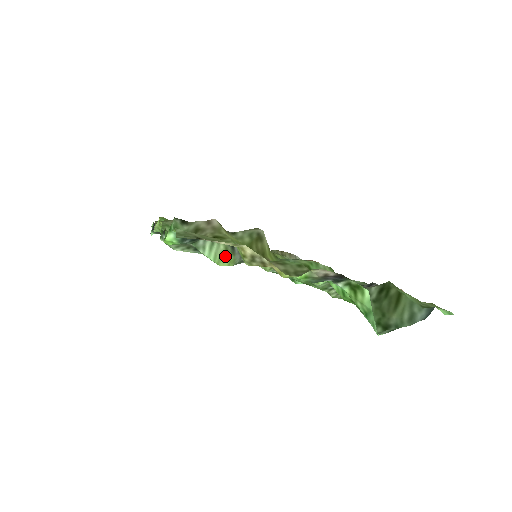
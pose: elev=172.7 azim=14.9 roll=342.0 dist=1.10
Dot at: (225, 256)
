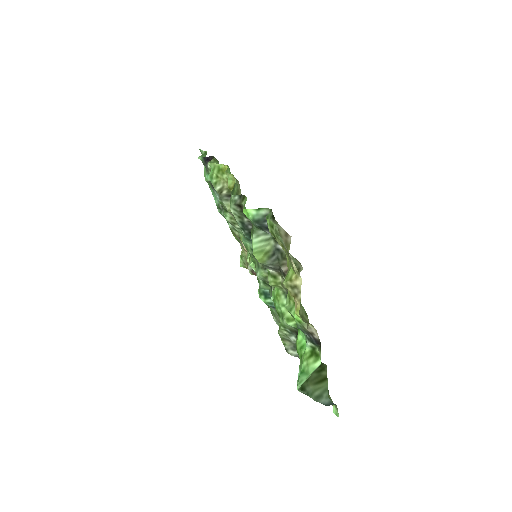
Dot at: (263, 254)
